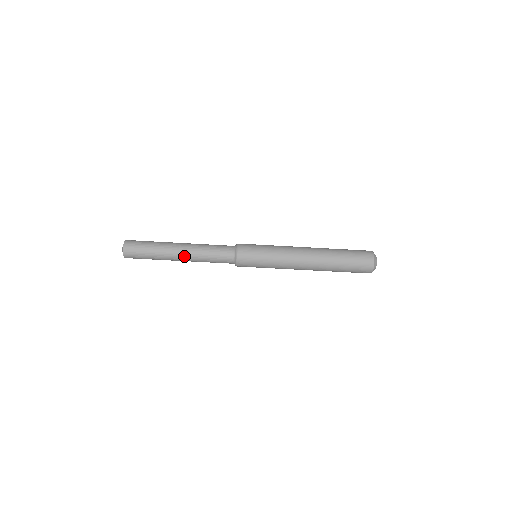
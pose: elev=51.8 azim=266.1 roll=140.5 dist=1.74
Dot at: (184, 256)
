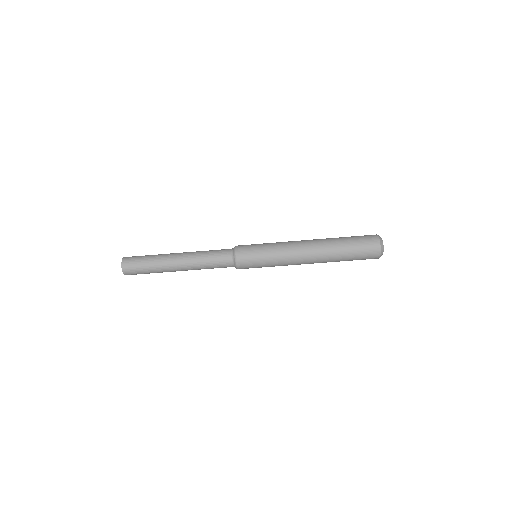
Dot at: (182, 257)
